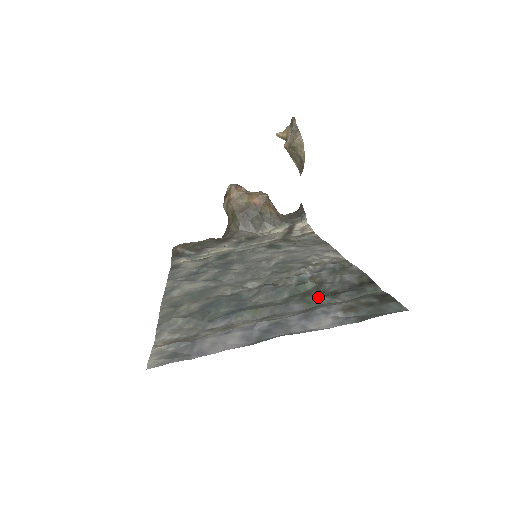
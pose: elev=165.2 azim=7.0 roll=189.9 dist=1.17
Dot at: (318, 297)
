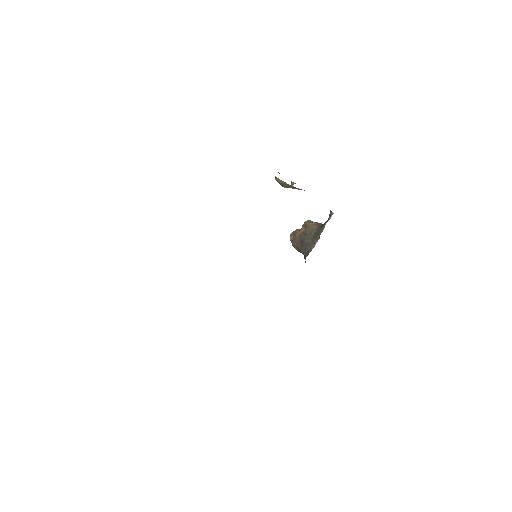
Dot at: occluded
